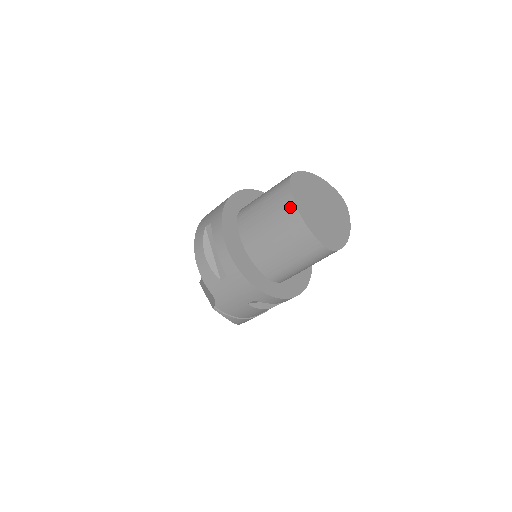
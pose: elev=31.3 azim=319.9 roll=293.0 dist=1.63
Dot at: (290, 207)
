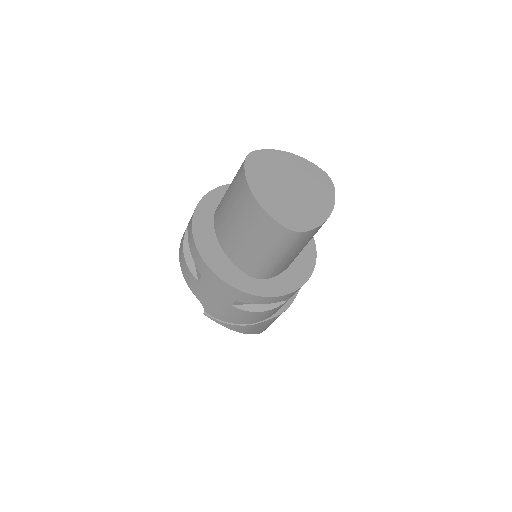
Dot at: (244, 188)
